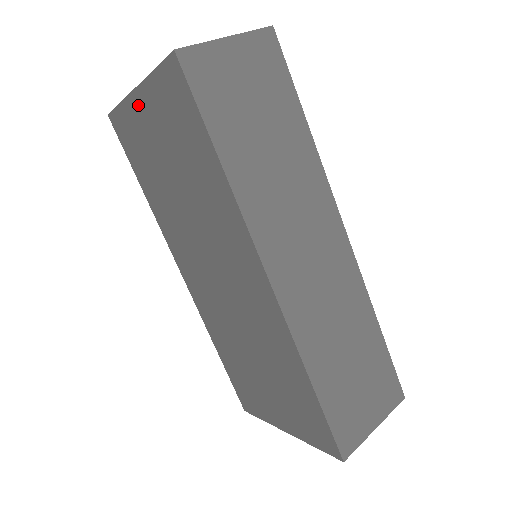
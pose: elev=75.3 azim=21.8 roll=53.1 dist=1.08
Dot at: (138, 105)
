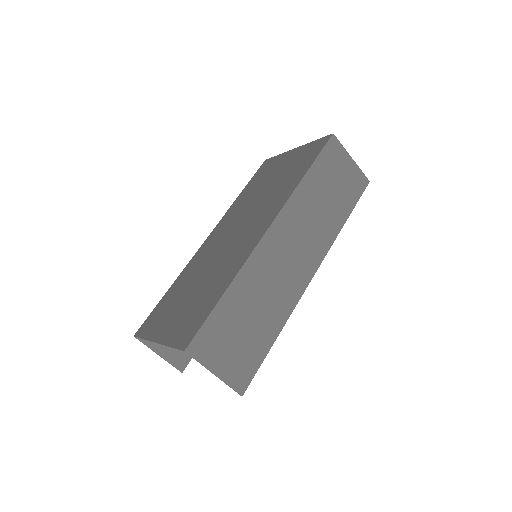
Dot at: (289, 154)
